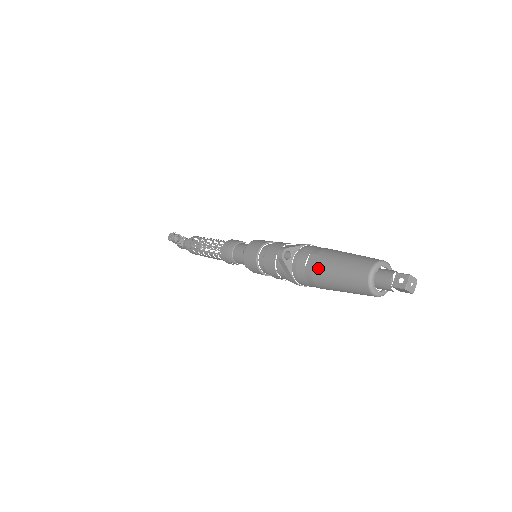
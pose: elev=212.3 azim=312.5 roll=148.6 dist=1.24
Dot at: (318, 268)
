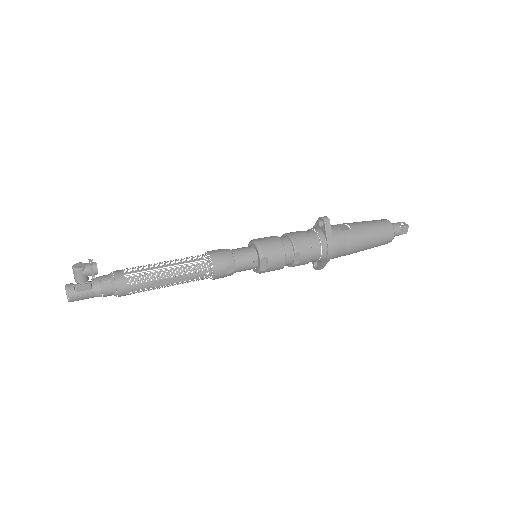
Dot at: (354, 227)
